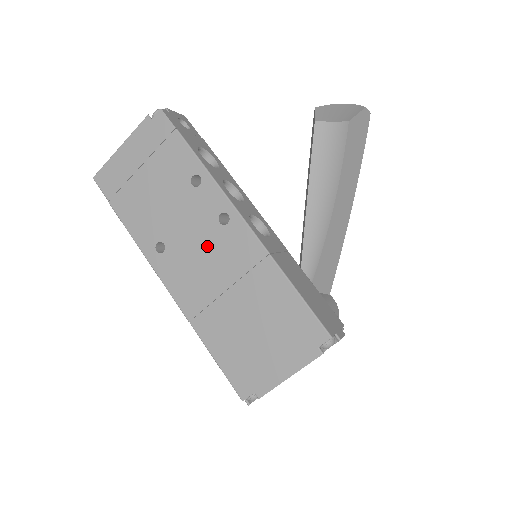
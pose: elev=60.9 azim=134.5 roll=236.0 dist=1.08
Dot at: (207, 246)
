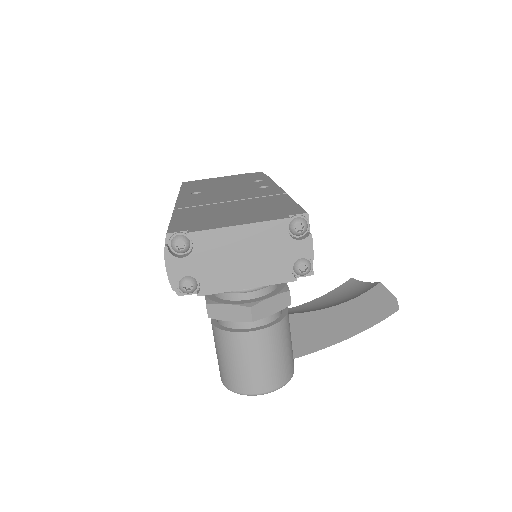
Dot at: (237, 192)
